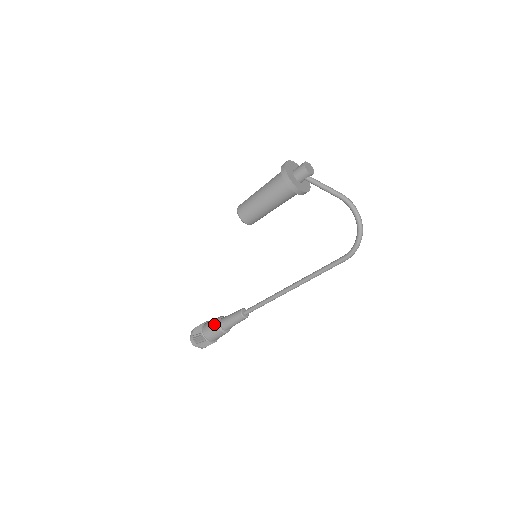
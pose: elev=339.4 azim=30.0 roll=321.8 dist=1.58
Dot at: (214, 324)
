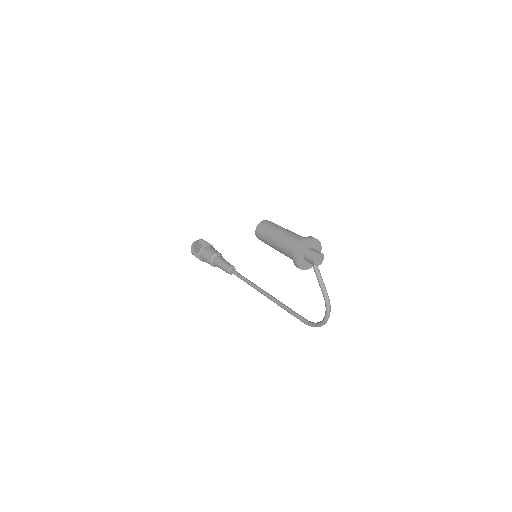
Dot at: (209, 257)
